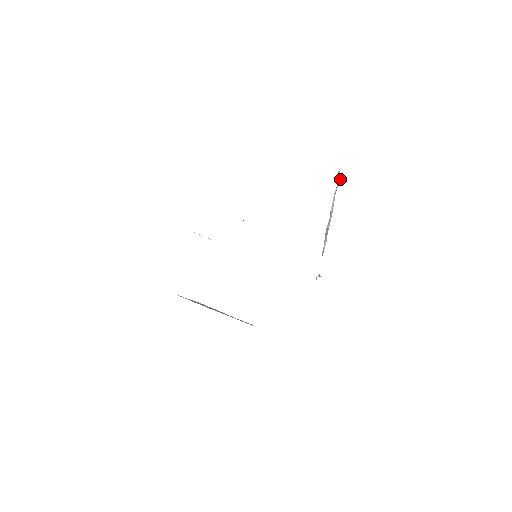
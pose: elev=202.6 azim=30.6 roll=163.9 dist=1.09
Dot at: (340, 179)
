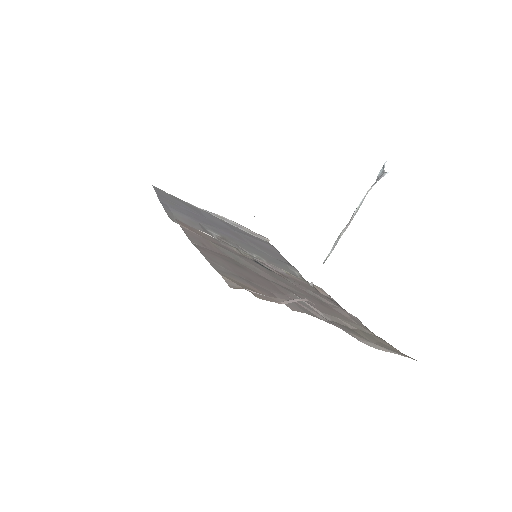
Dot at: (379, 179)
